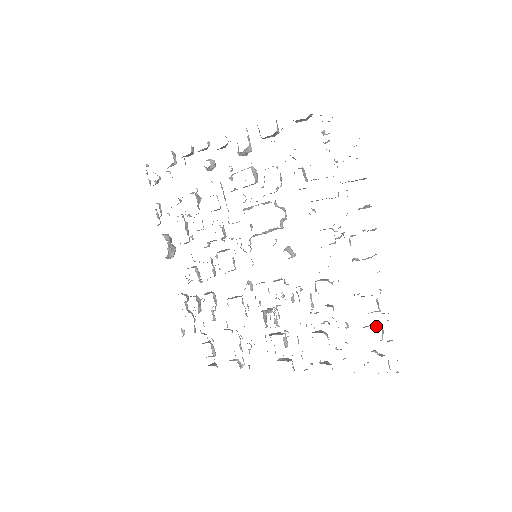
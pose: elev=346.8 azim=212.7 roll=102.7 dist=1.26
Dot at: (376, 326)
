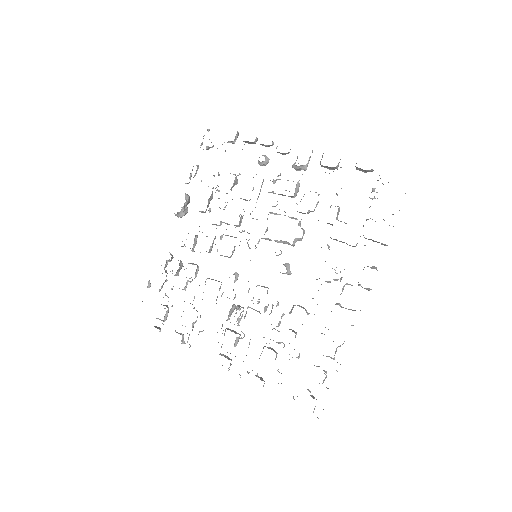
Dot at: occluded
